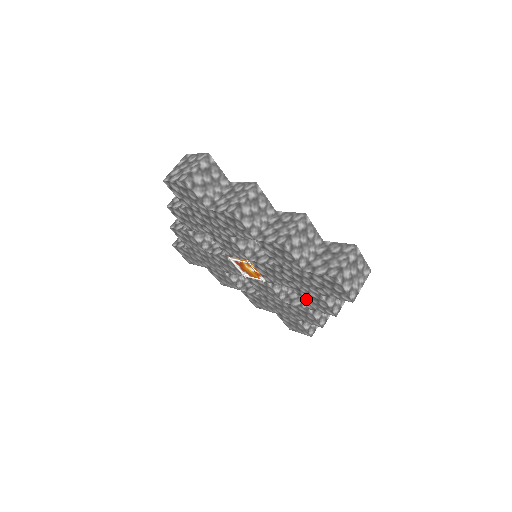
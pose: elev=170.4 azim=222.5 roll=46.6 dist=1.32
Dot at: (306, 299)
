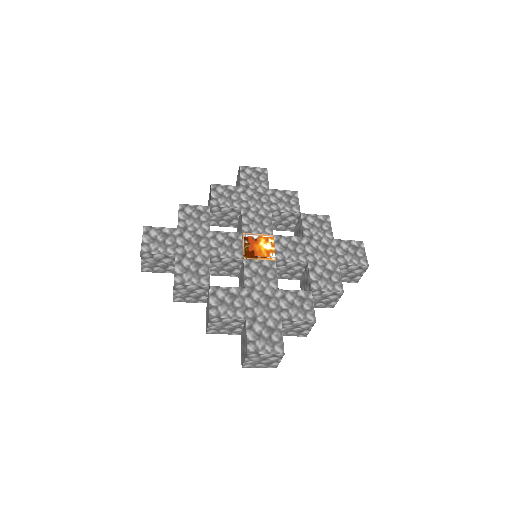
Dot at: (317, 275)
